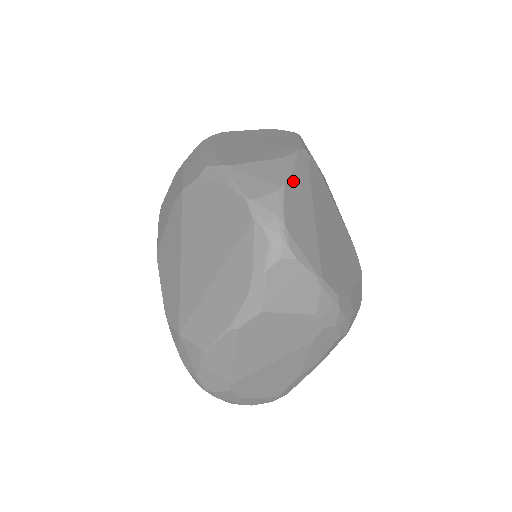
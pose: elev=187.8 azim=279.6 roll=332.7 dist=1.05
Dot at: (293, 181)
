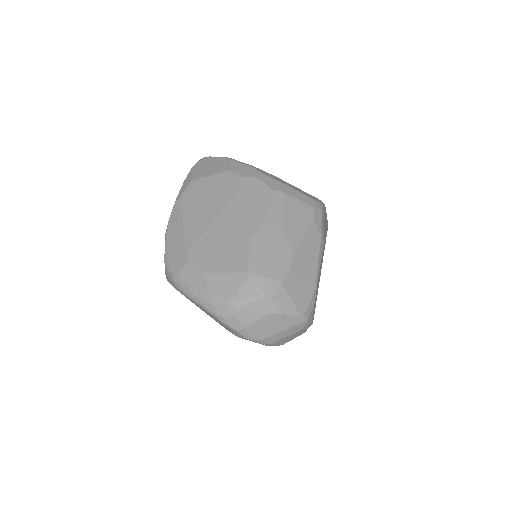
Dot at: occluded
